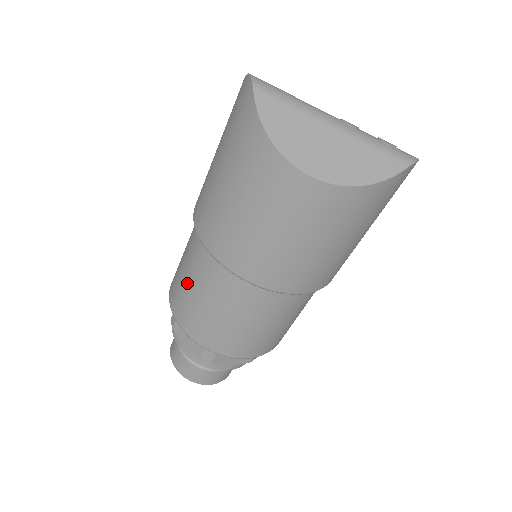
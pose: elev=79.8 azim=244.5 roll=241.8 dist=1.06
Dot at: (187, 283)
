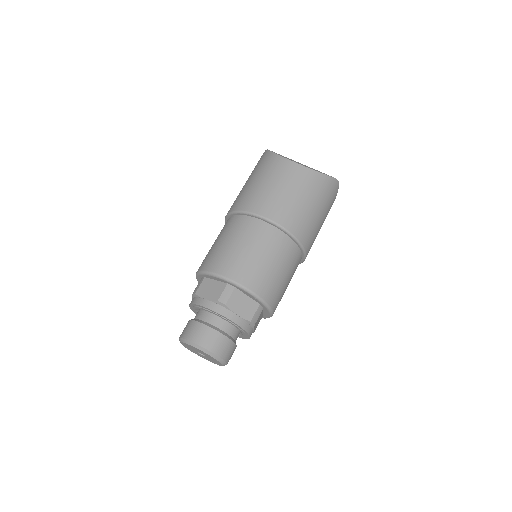
Dot at: (219, 243)
